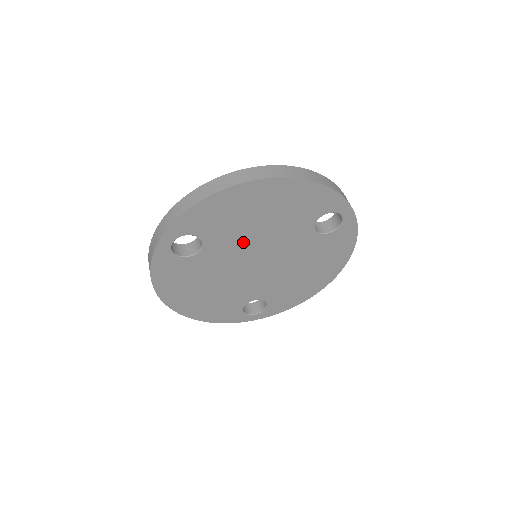
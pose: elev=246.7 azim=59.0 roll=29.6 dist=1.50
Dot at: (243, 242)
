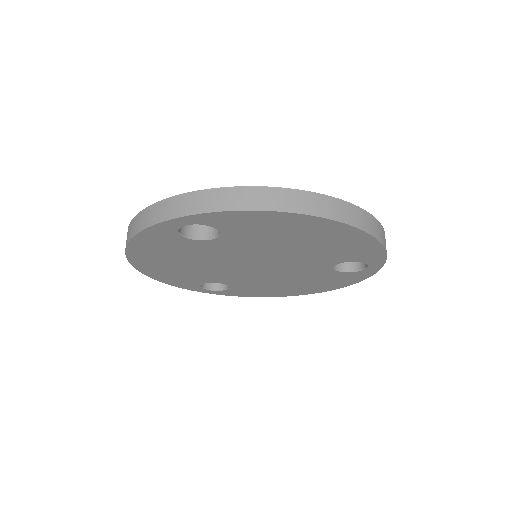
Dot at: (259, 250)
